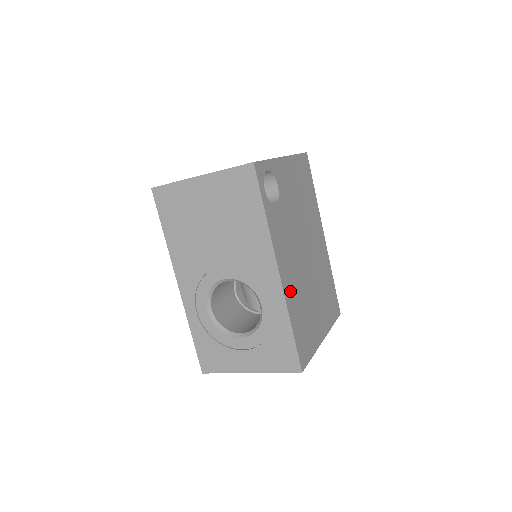
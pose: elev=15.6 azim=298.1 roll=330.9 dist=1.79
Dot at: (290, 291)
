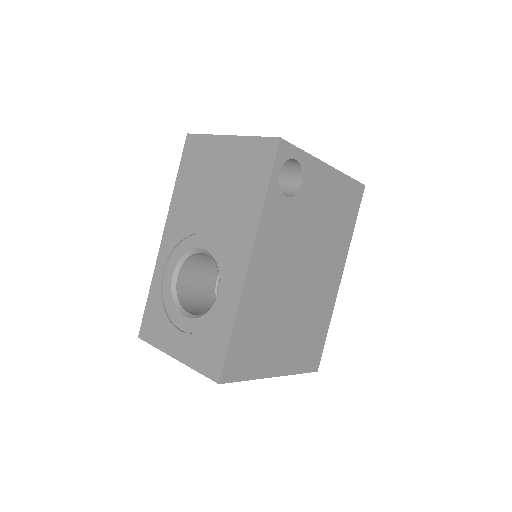
Dot at: (254, 292)
